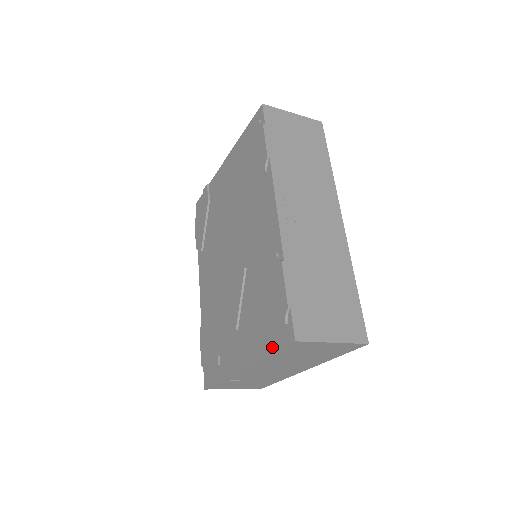
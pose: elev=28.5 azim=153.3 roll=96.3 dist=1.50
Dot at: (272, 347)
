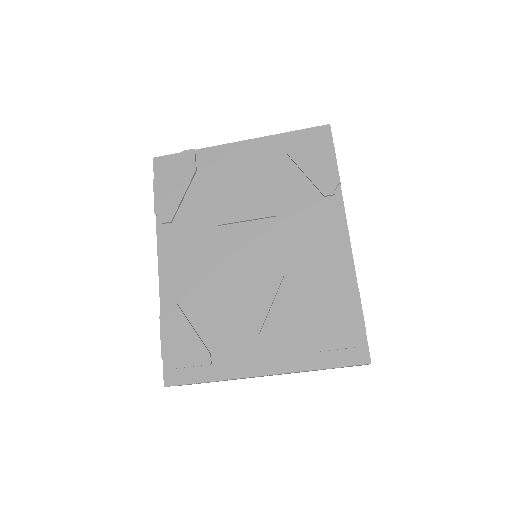
Dot at: (331, 362)
